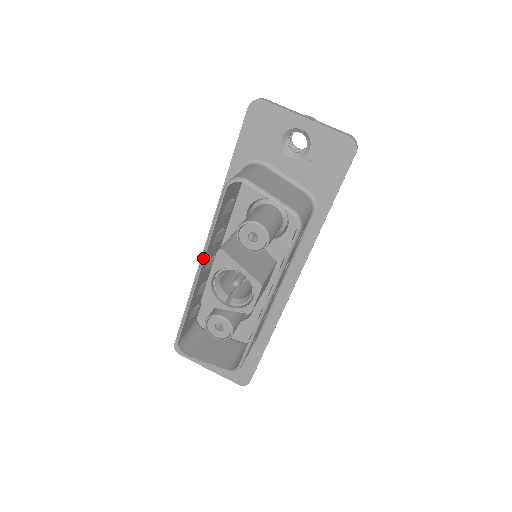
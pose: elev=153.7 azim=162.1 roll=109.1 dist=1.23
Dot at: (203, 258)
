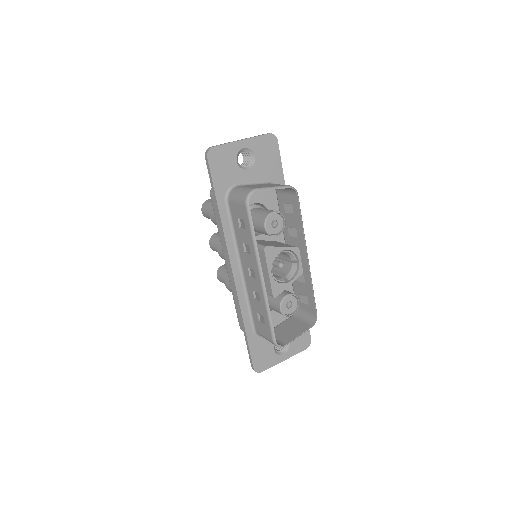
Dot at: (259, 263)
